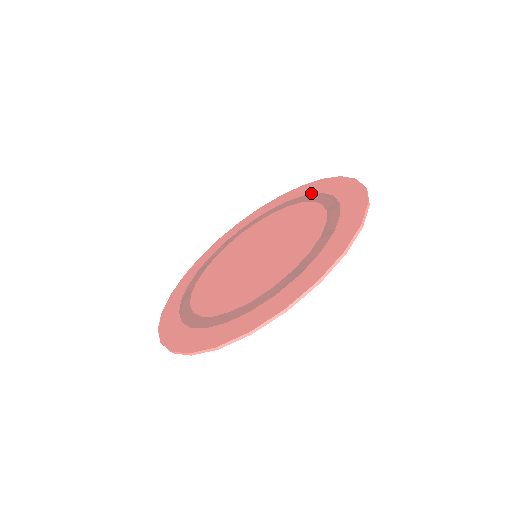
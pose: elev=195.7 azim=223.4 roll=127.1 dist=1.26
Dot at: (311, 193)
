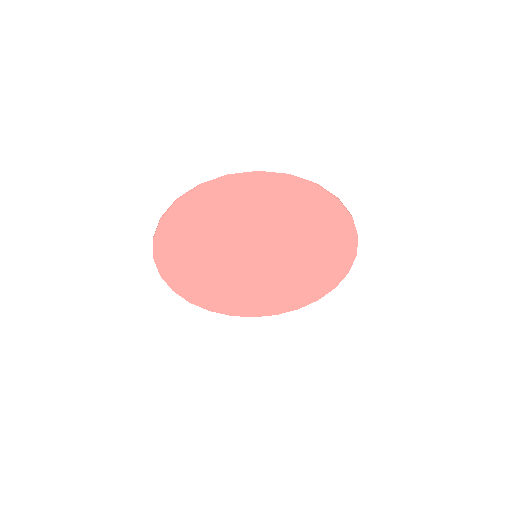
Dot at: (321, 278)
